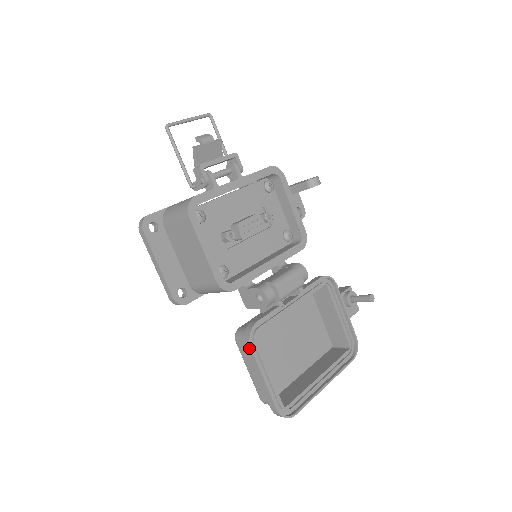
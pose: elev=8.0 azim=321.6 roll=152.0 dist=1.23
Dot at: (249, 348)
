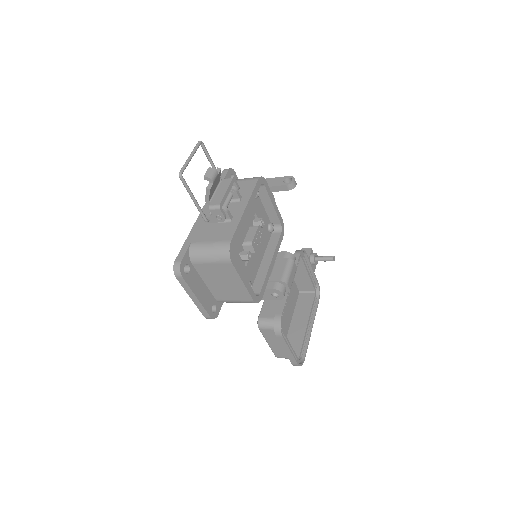
Dot at: (281, 336)
